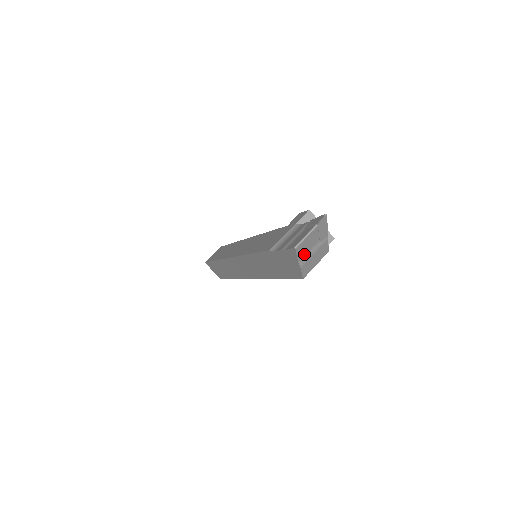
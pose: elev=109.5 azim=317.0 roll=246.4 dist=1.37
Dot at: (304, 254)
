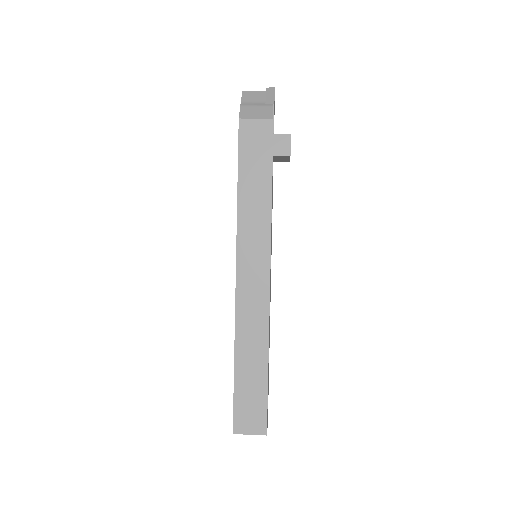
Dot at: (248, 102)
